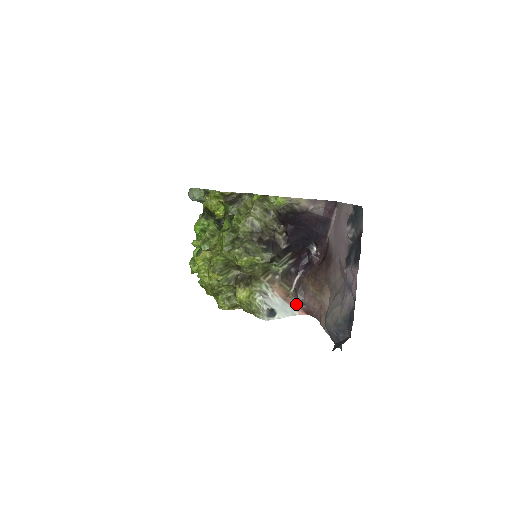
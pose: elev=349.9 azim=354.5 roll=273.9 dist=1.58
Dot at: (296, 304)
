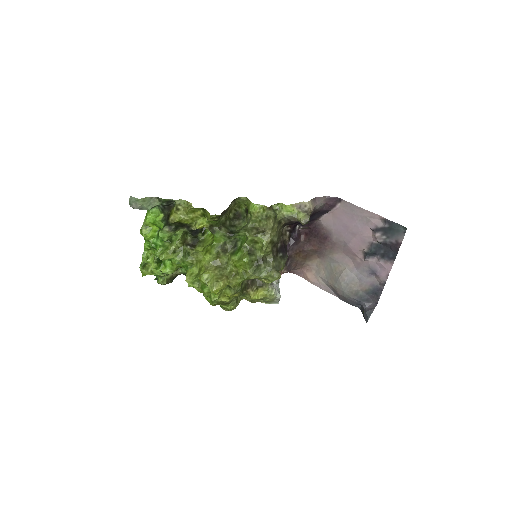
Dot at: occluded
